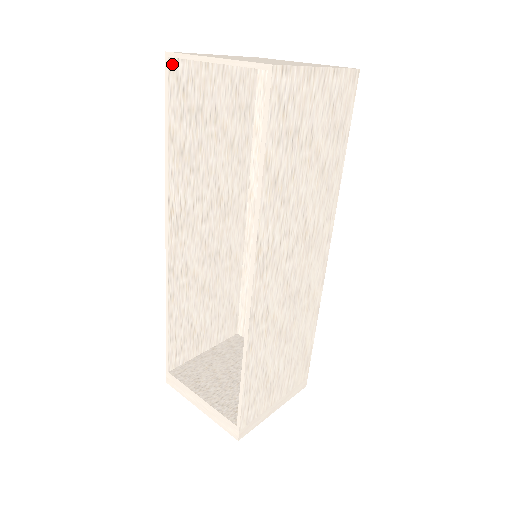
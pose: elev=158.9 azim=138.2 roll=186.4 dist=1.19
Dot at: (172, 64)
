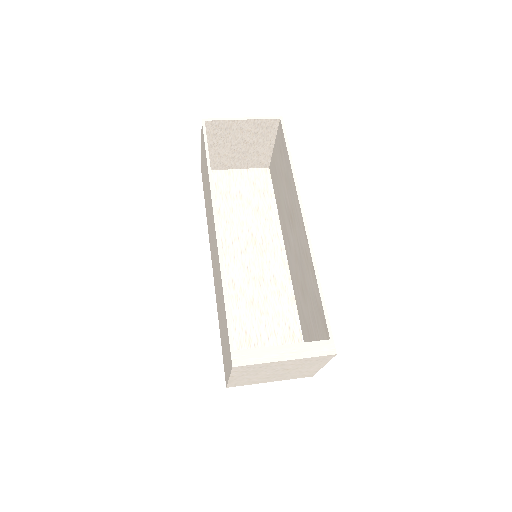
Dot at: occluded
